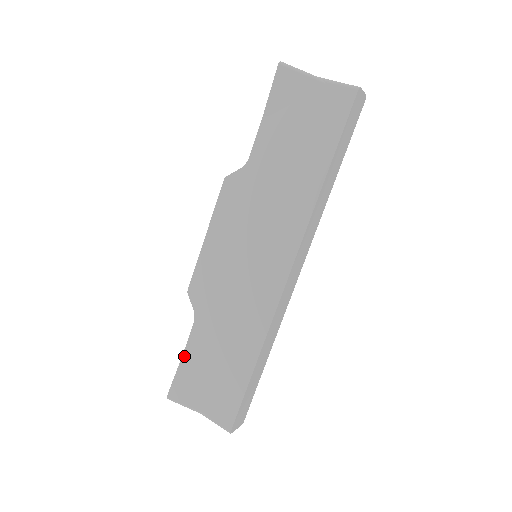
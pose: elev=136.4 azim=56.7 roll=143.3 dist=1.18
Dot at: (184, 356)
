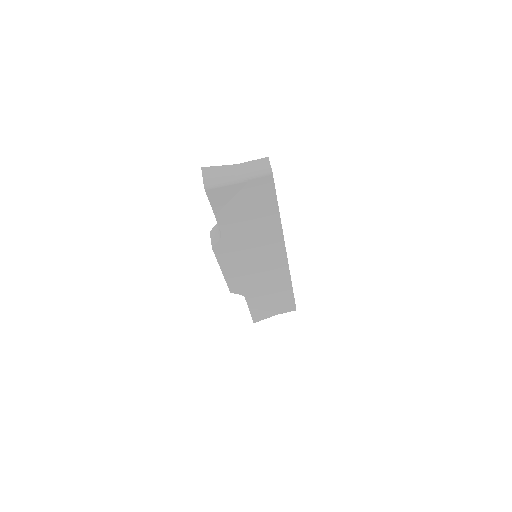
Dot at: (250, 308)
